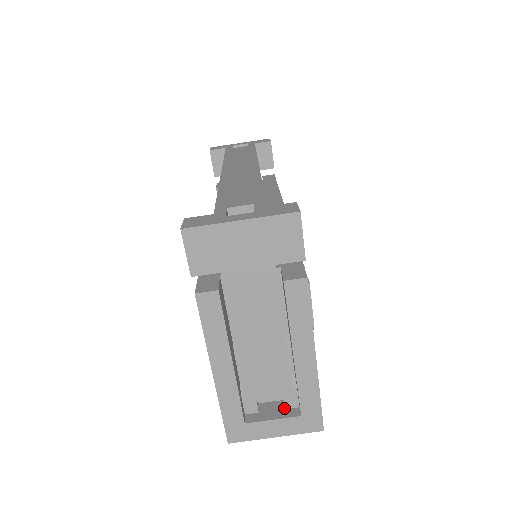
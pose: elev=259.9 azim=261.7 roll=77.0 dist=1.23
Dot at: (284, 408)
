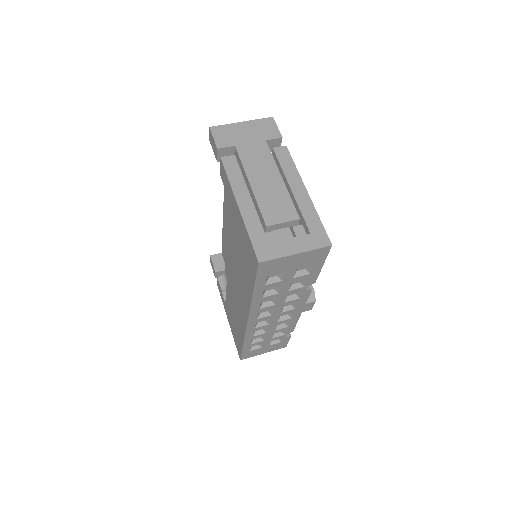
Dot at: occluded
